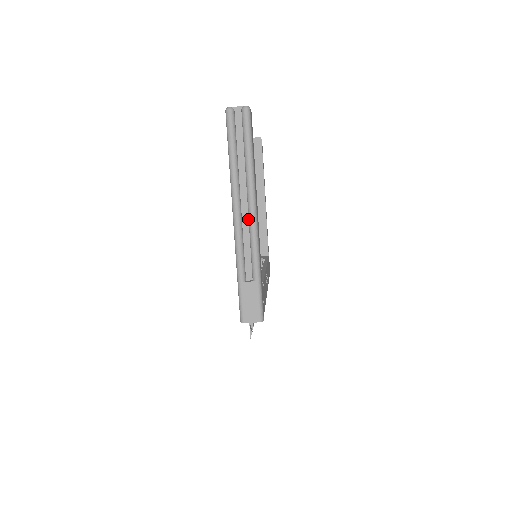
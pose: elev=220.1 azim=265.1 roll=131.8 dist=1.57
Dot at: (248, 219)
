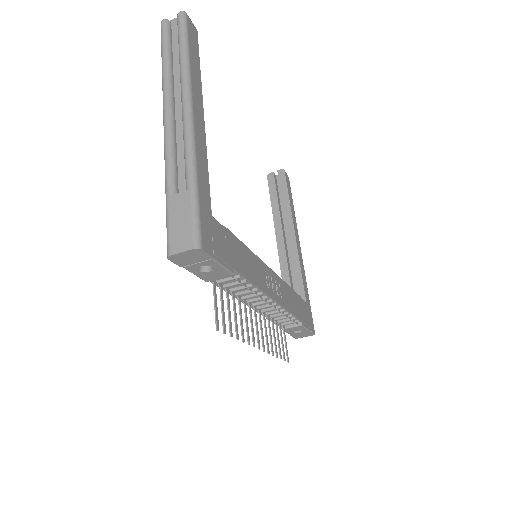
Dot at: (183, 121)
